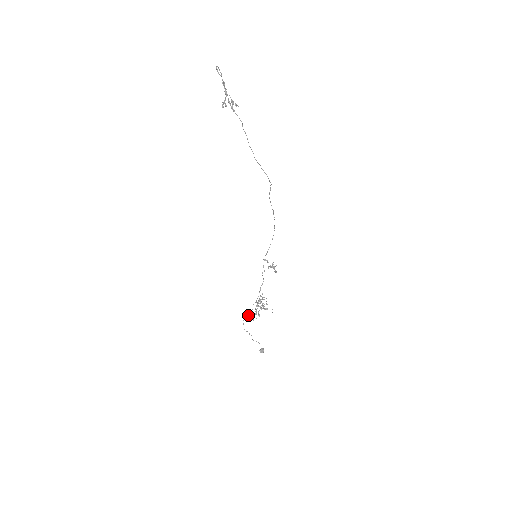
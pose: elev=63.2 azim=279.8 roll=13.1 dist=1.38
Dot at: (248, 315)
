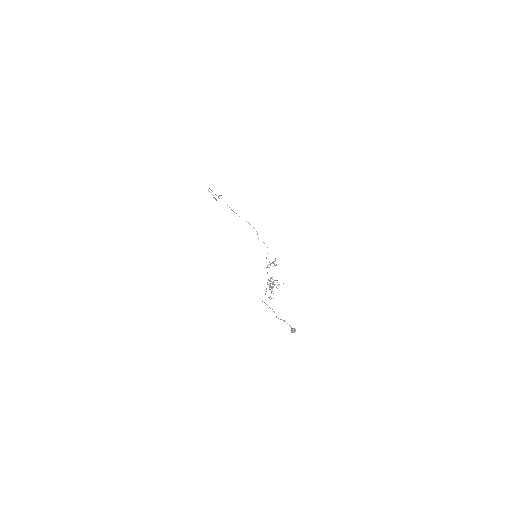
Dot at: occluded
